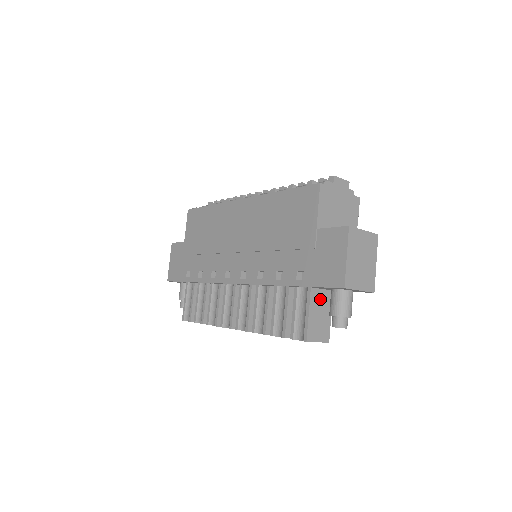
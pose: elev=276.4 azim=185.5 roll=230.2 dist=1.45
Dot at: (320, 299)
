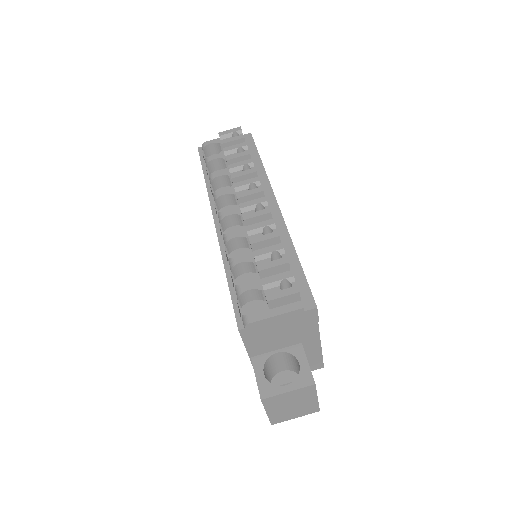
Dot at: occluded
